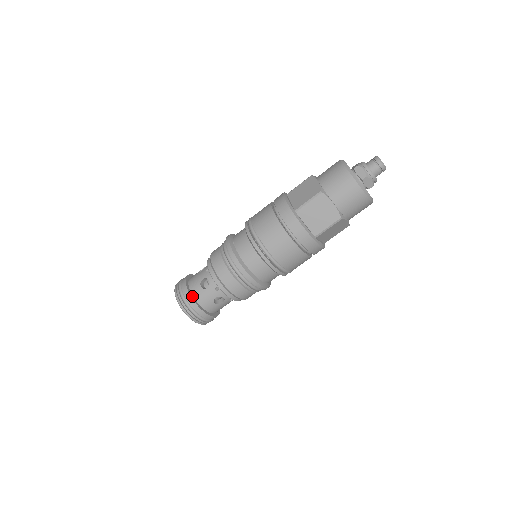
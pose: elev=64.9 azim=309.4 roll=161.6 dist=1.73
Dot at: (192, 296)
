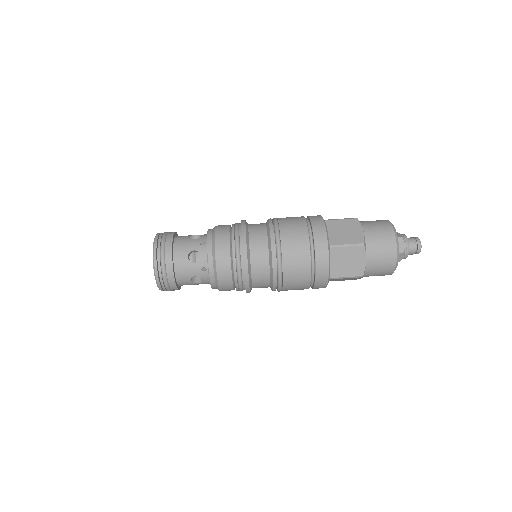
Dot at: (173, 261)
